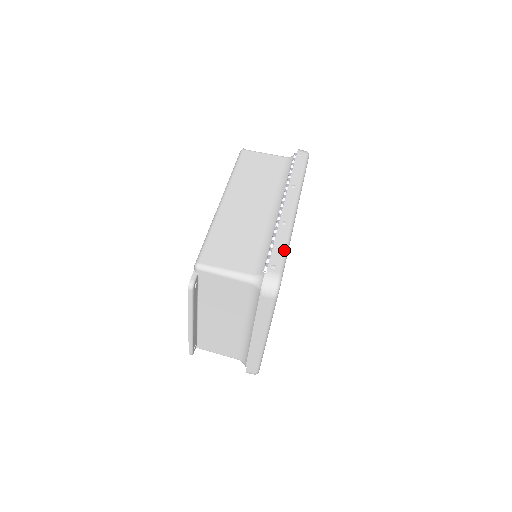
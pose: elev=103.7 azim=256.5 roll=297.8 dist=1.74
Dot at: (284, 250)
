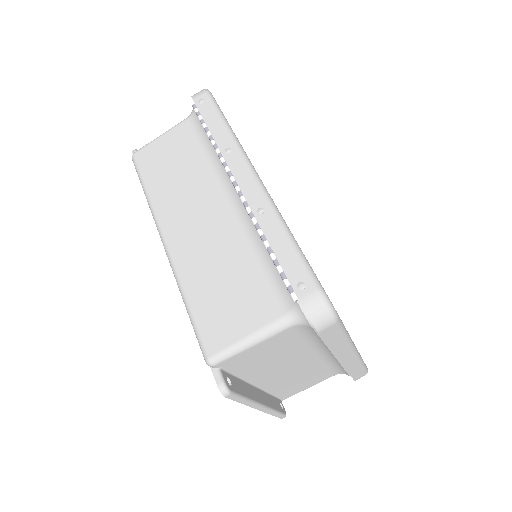
Dot at: (293, 249)
